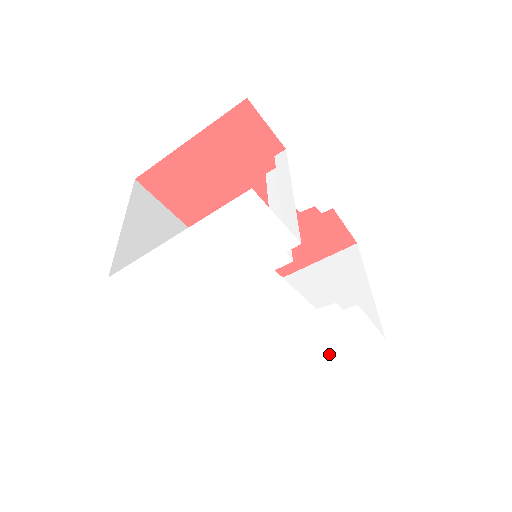
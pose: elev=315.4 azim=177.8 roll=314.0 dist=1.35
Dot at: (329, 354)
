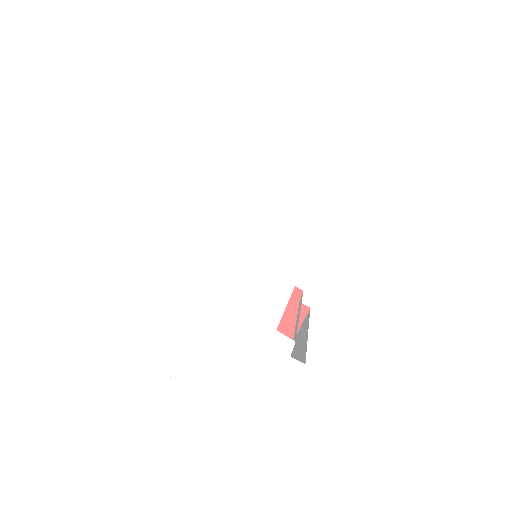
Dot at: (215, 389)
